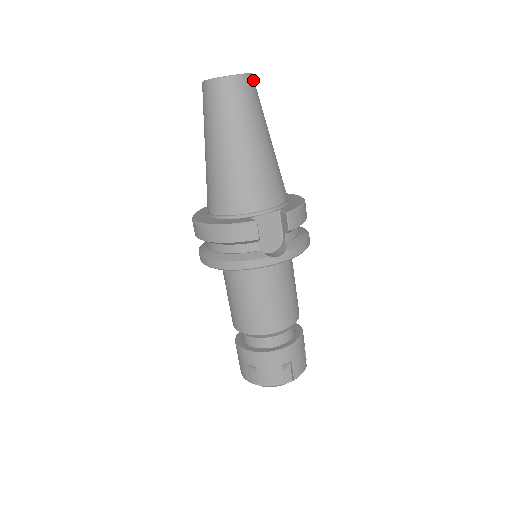
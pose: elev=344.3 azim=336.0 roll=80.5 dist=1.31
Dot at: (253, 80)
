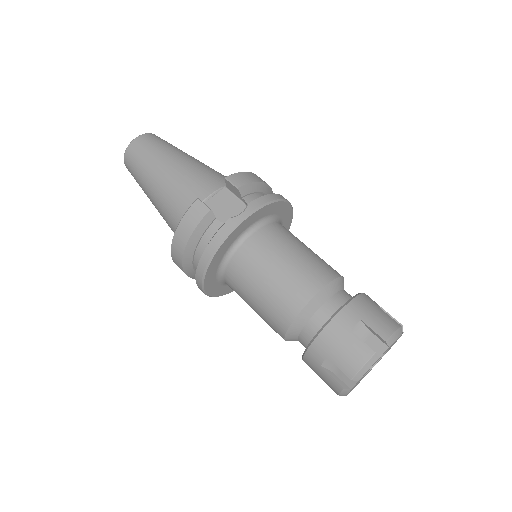
Dot at: (156, 136)
